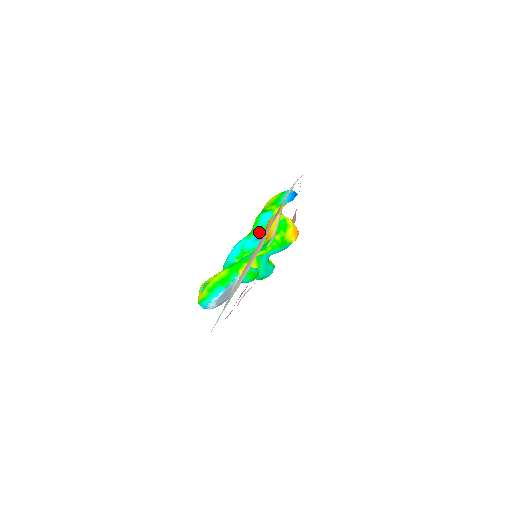
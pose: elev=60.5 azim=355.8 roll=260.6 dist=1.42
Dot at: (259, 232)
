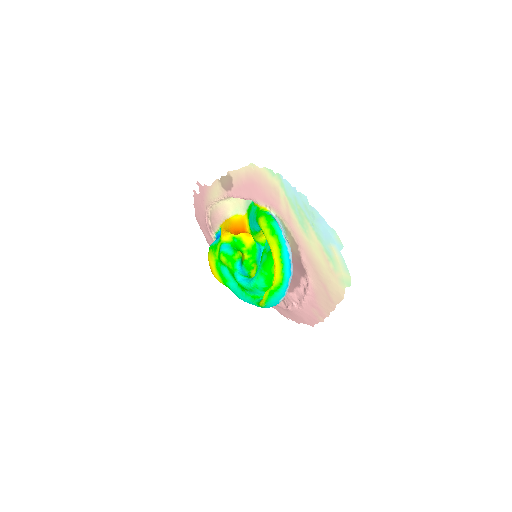
Dot at: (235, 255)
